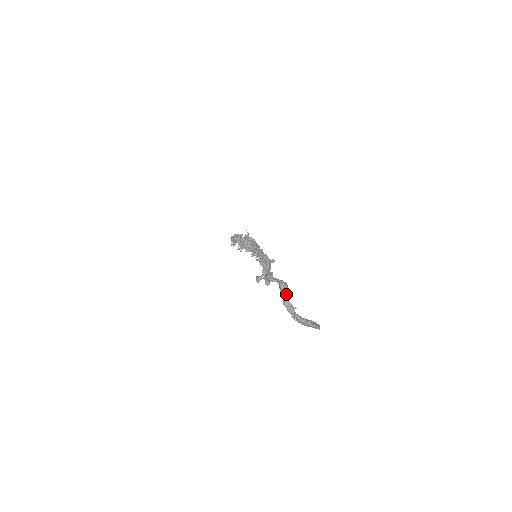
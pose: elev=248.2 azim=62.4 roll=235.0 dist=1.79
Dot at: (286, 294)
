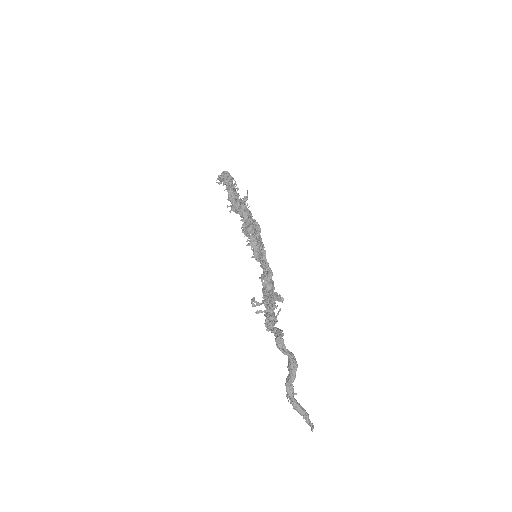
Dot at: (294, 379)
